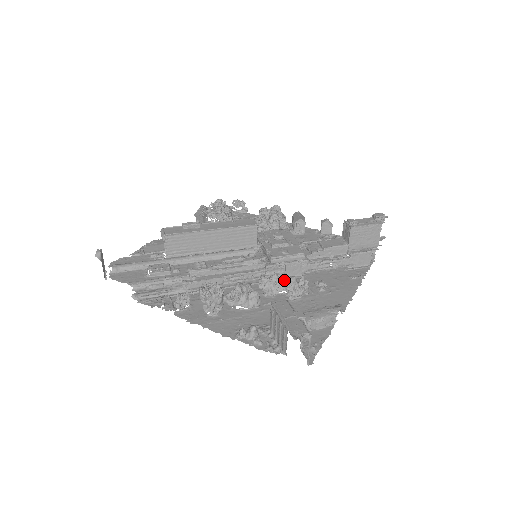
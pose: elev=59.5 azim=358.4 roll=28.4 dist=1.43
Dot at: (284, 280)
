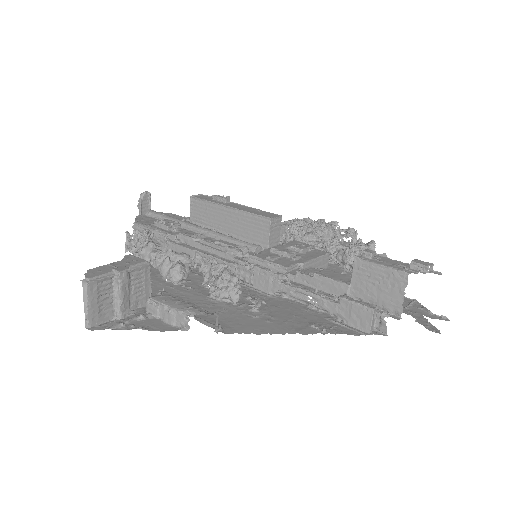
Dot at: (221, 273)
